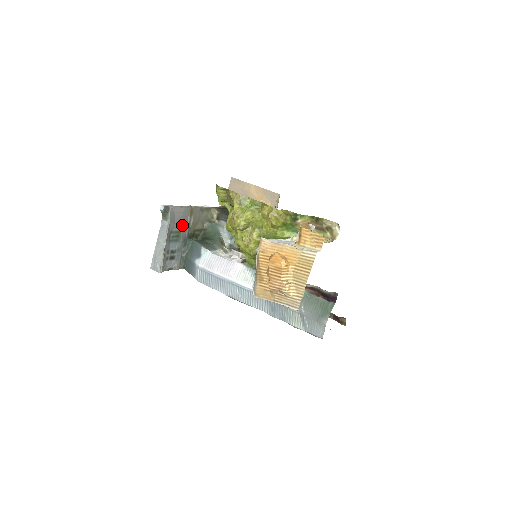
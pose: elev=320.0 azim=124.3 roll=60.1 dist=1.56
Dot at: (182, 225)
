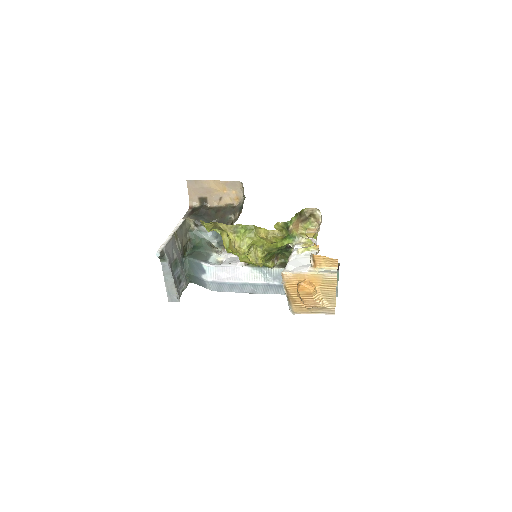
Dot at: (175, 253)
